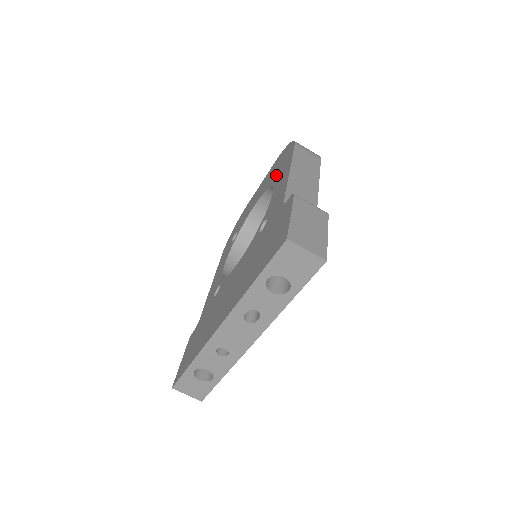
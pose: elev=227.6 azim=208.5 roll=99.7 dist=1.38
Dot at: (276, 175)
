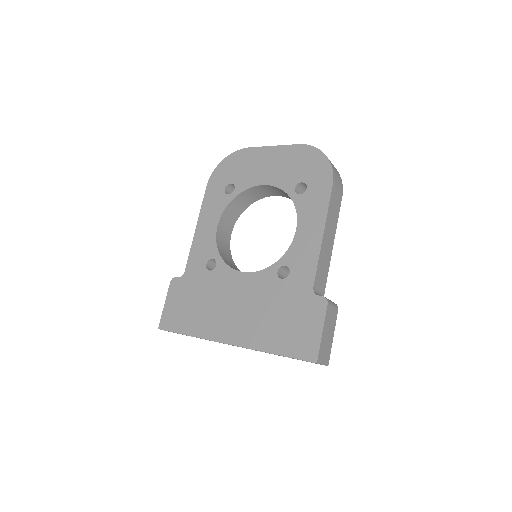
Dot at: (300, 183)
